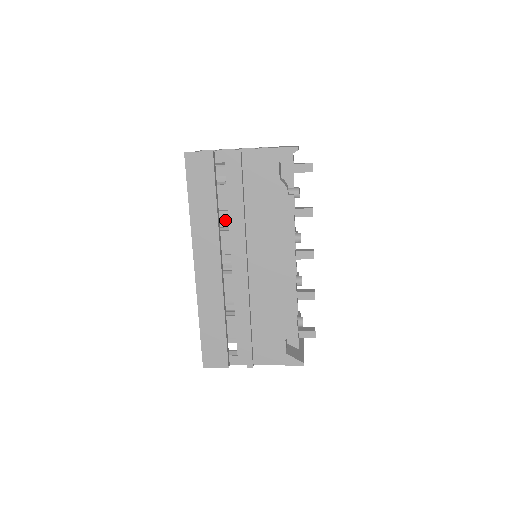
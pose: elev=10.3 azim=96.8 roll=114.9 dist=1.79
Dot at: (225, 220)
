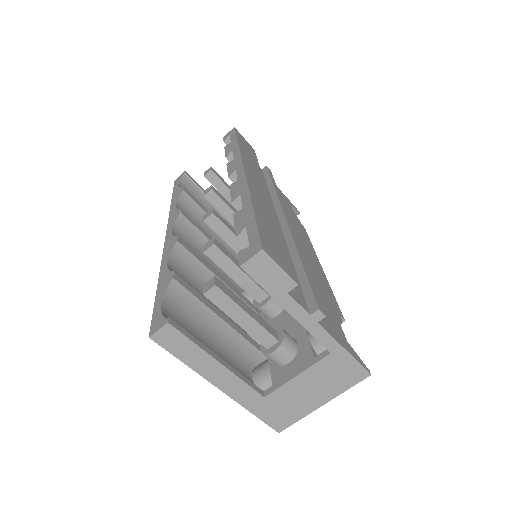
Dot at: occluded
